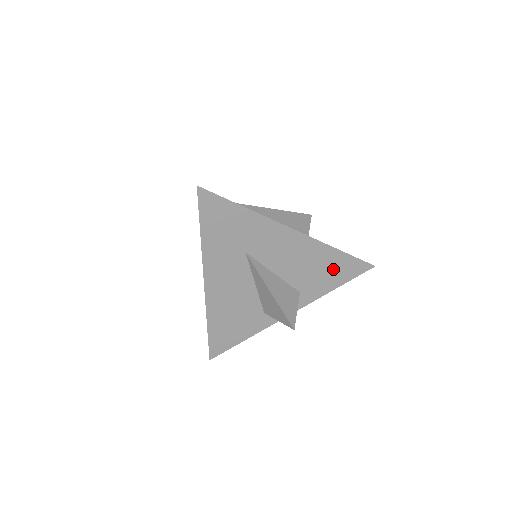
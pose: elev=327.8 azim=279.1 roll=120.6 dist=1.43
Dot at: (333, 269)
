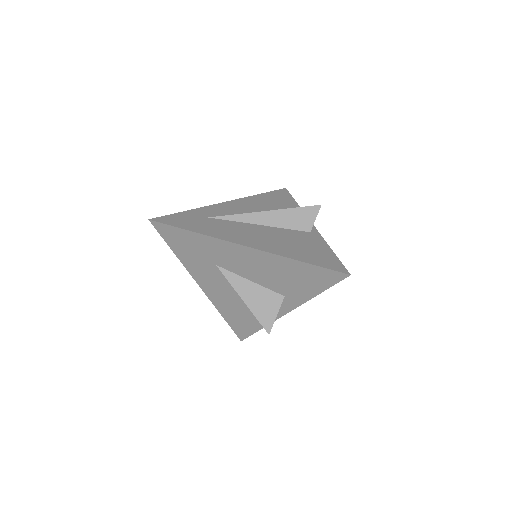
Dot at: (305, 277)
